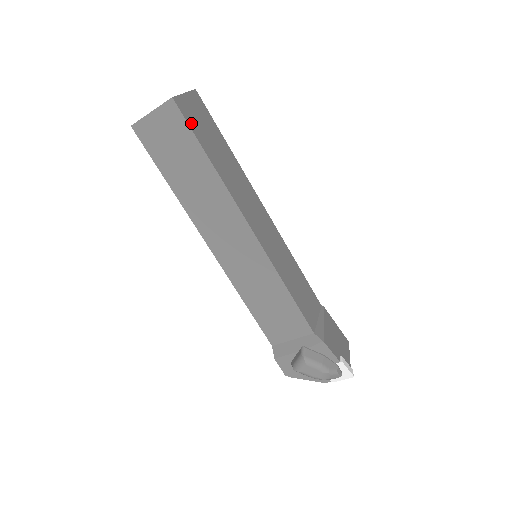
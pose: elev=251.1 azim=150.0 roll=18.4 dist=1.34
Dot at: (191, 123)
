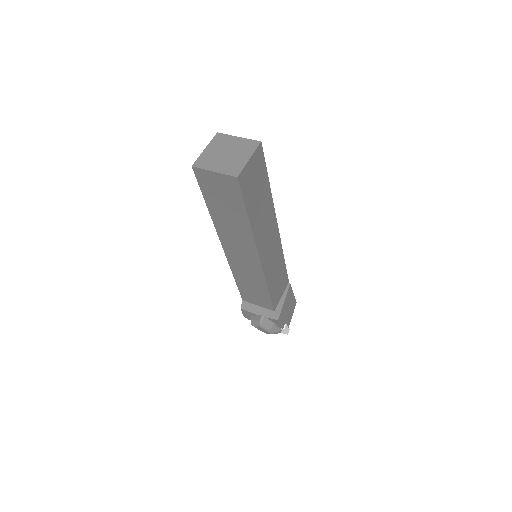
Dot at: (245, 192)
